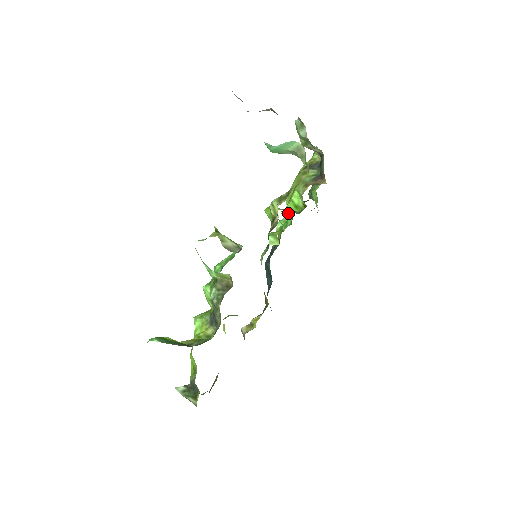
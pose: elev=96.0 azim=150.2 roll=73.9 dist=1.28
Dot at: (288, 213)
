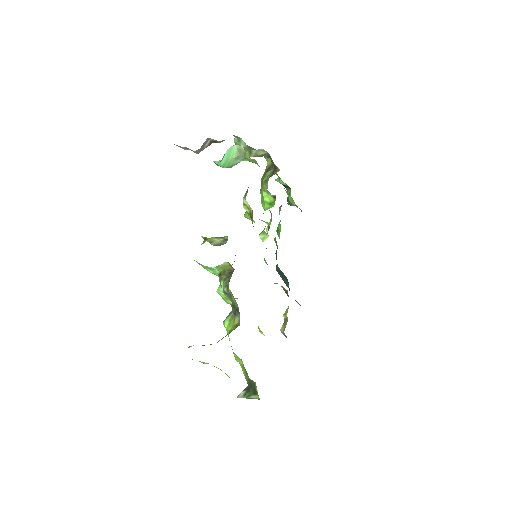
Dot at: (271, 217)
